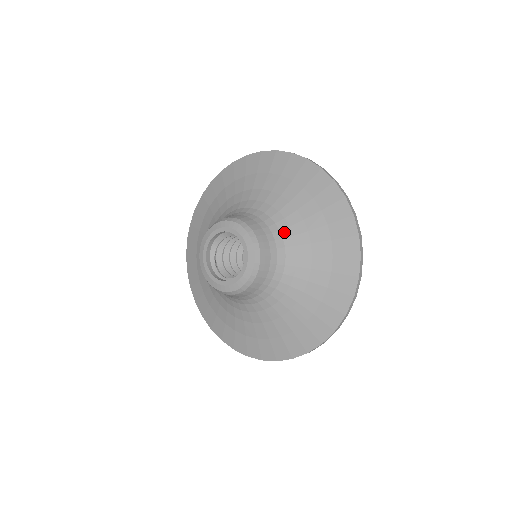
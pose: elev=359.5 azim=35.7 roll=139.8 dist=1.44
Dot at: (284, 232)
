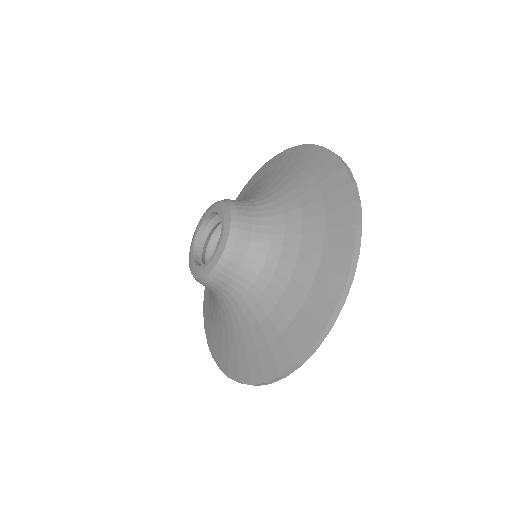
Dot at: (273, 249)
